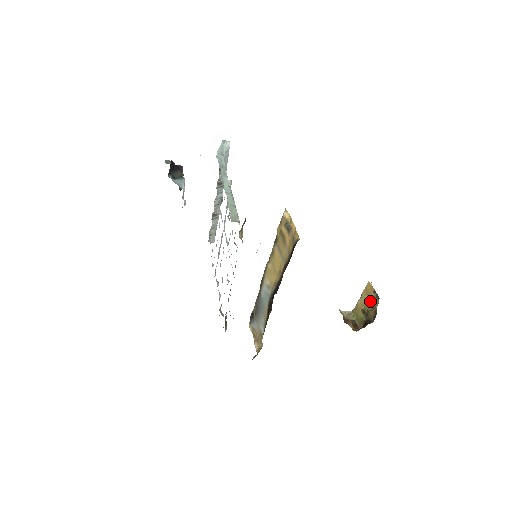
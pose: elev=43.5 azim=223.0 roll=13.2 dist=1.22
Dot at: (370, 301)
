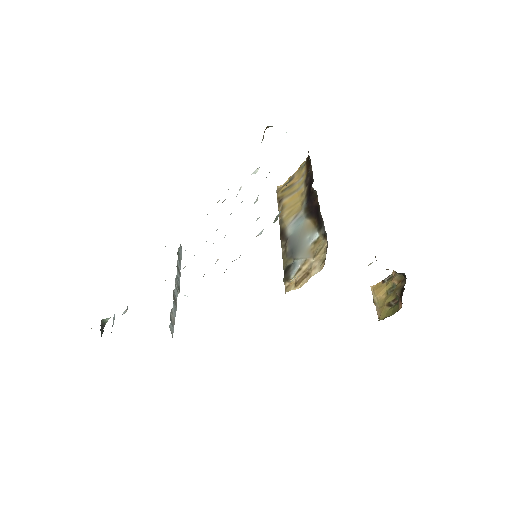
Dot at: (387, 291)
